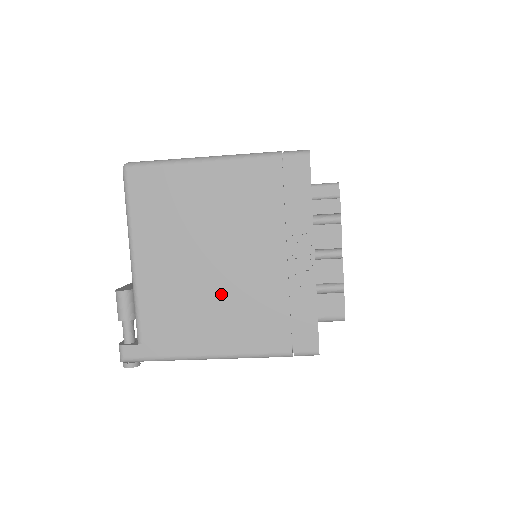
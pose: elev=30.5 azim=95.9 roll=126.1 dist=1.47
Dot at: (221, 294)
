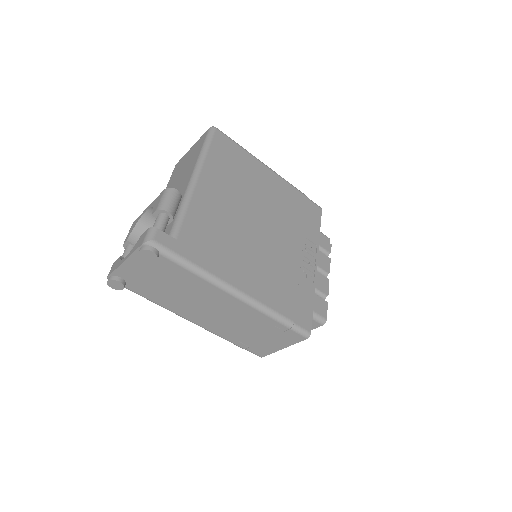
Dot at: (254, 246)
